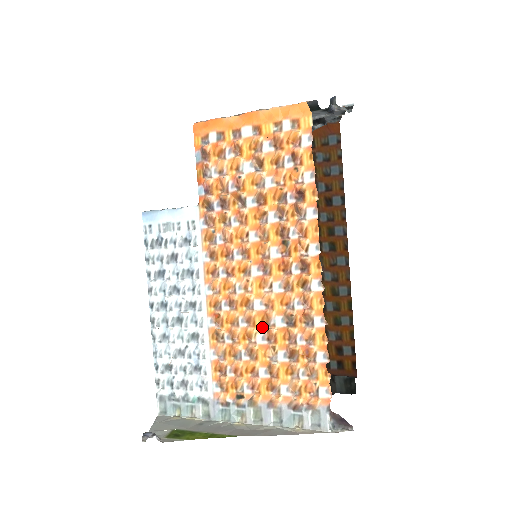
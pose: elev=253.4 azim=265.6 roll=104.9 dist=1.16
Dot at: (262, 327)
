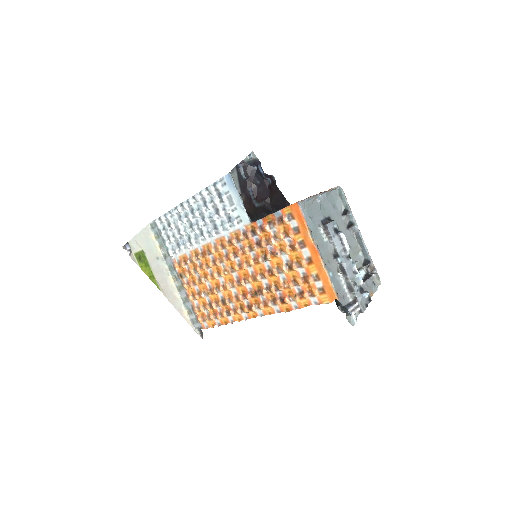
Dot at: (214, 284)
